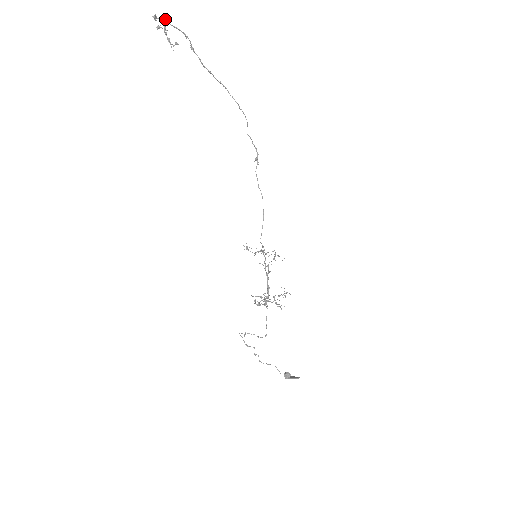
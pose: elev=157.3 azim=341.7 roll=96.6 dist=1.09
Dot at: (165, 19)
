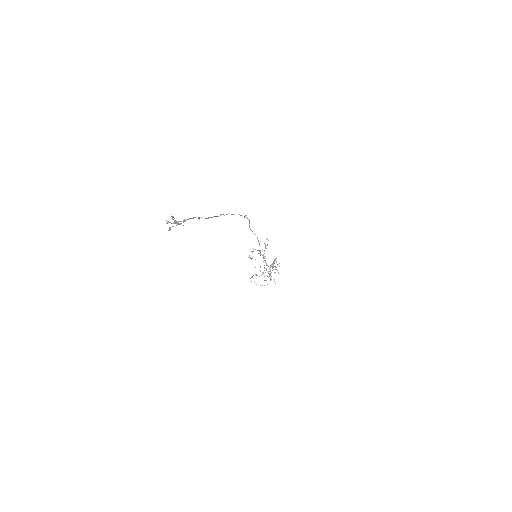
Dot at: (175, 220)
